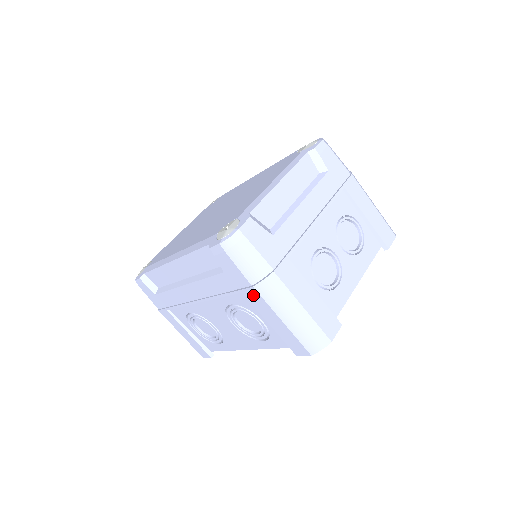
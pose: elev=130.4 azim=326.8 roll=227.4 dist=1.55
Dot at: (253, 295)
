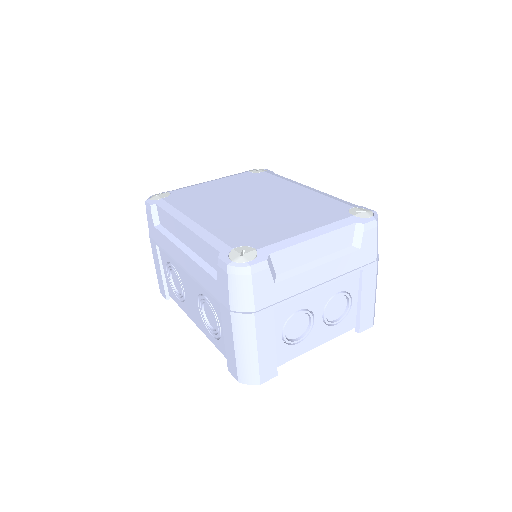
Dot at: (226, 314)
